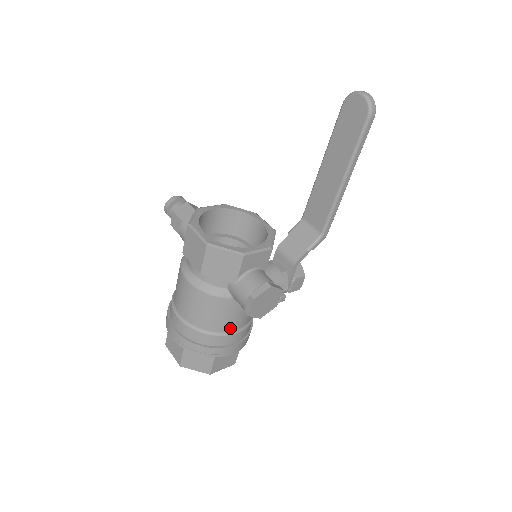
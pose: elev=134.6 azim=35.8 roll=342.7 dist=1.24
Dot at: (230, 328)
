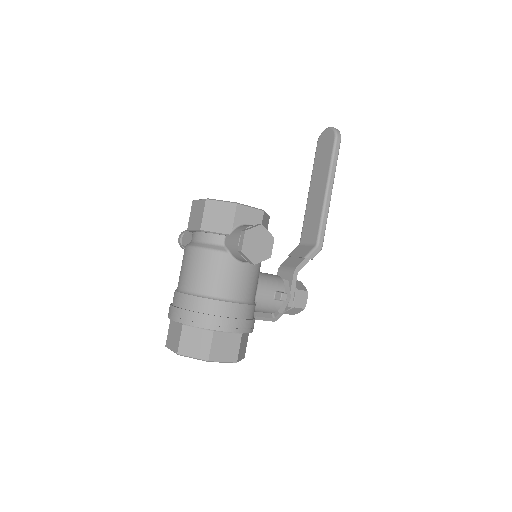
Dot at: (228, 294)
